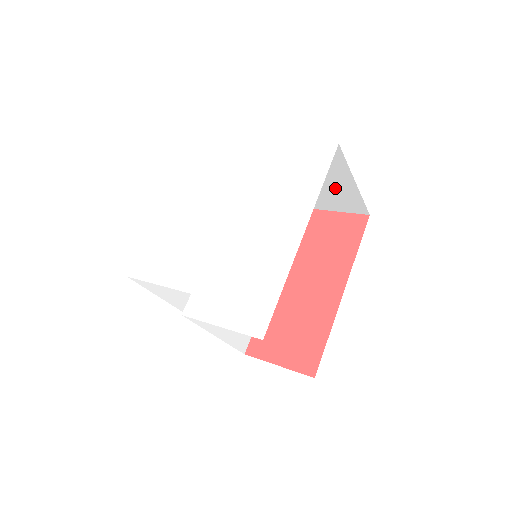
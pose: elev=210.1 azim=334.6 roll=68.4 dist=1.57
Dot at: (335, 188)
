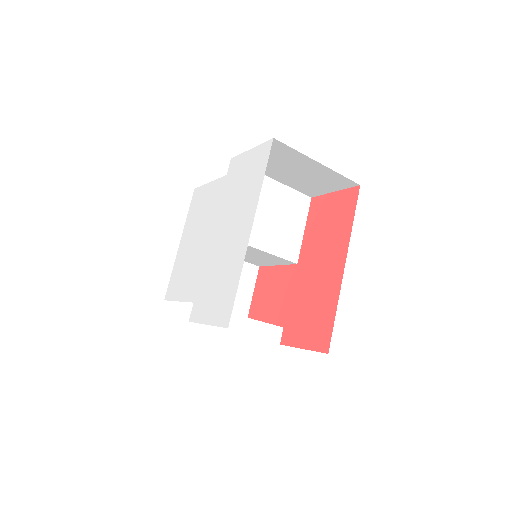
Dot at: (312, 173)
